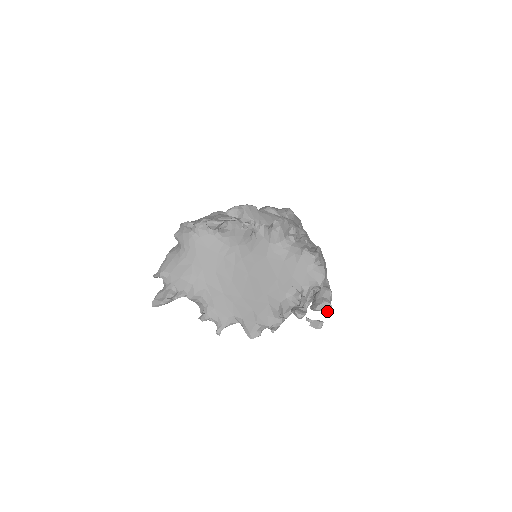
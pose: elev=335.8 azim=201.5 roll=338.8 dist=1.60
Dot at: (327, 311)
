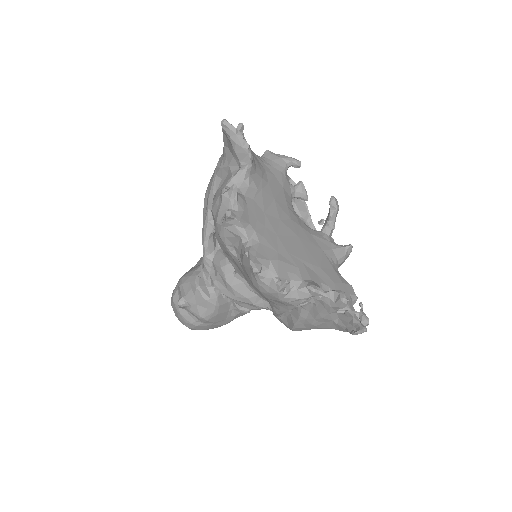
Dot at: (365, 327)
